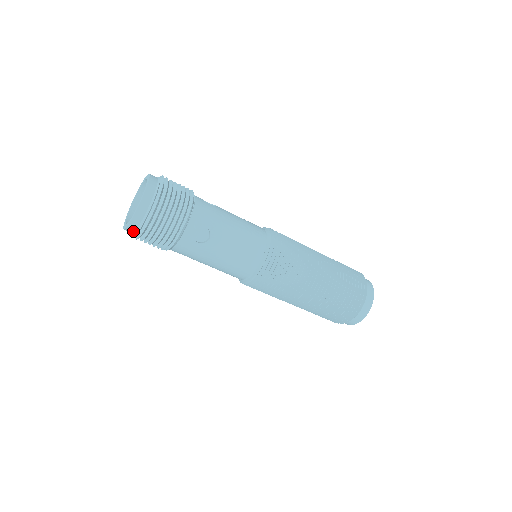
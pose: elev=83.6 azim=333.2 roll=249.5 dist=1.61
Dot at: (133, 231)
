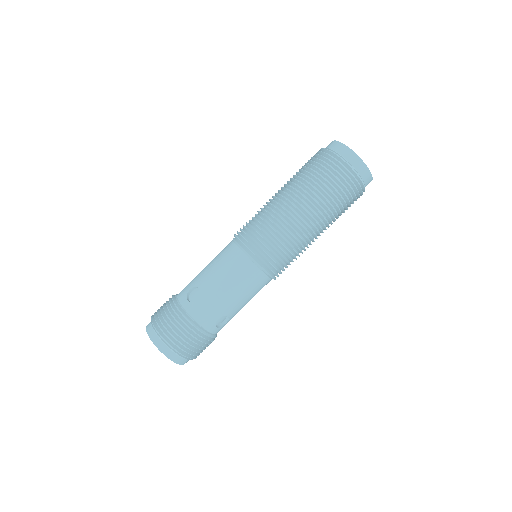
Dot at: occluded
